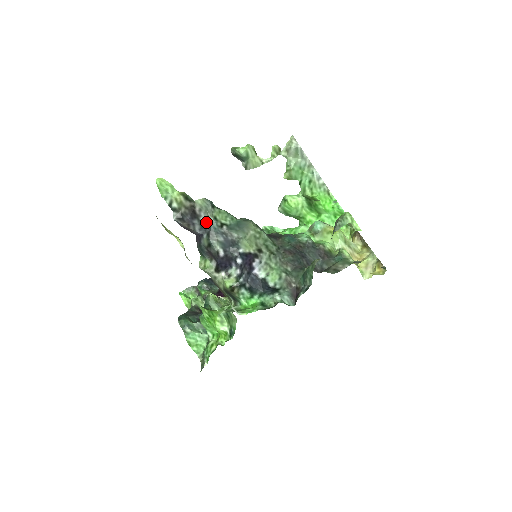
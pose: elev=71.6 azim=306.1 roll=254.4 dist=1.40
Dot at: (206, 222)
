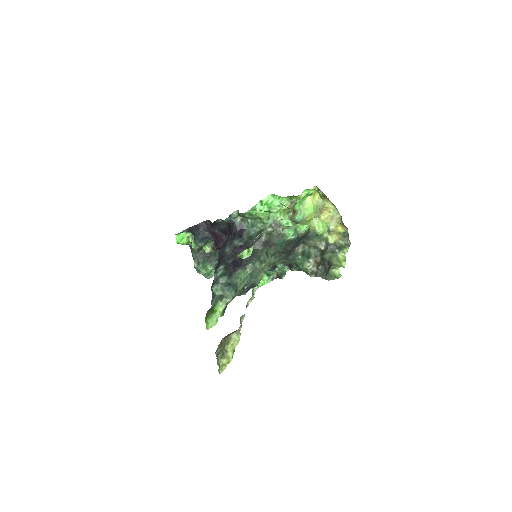
Dot at: occluded
